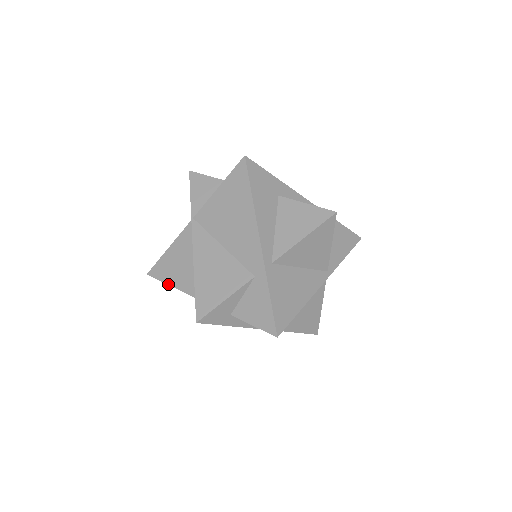
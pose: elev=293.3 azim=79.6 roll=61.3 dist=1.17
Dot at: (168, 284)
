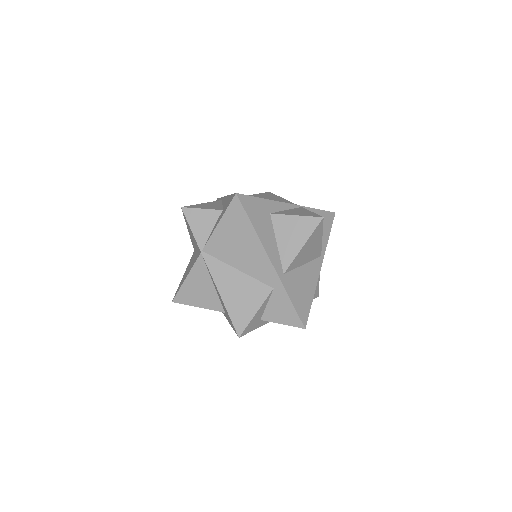
Dot at: (195, 306)
